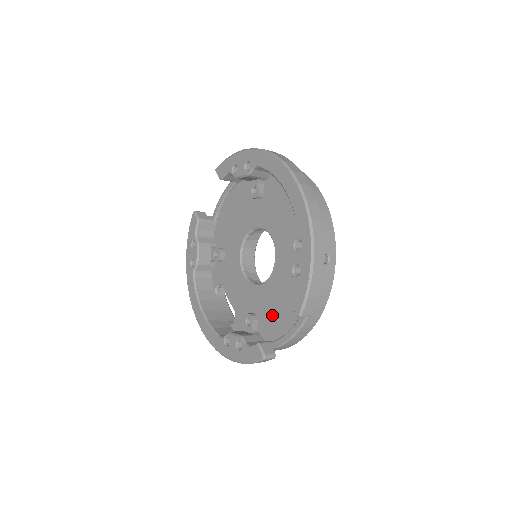
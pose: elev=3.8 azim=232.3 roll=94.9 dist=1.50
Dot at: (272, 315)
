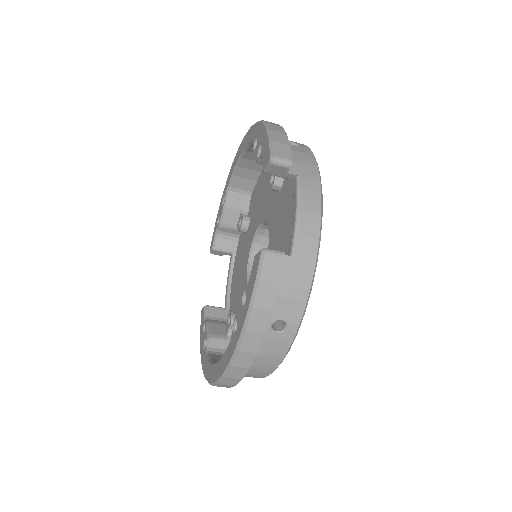
Dot at: occluded
